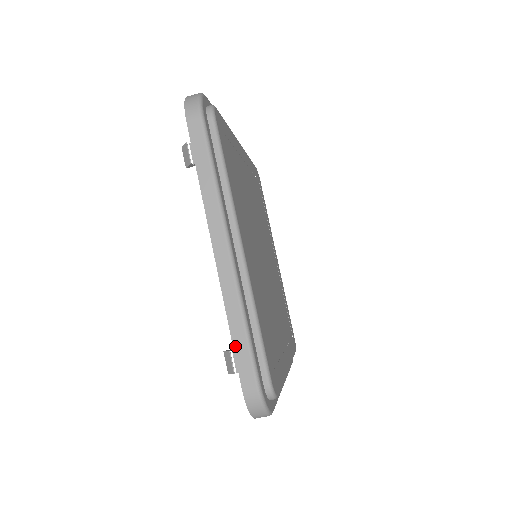
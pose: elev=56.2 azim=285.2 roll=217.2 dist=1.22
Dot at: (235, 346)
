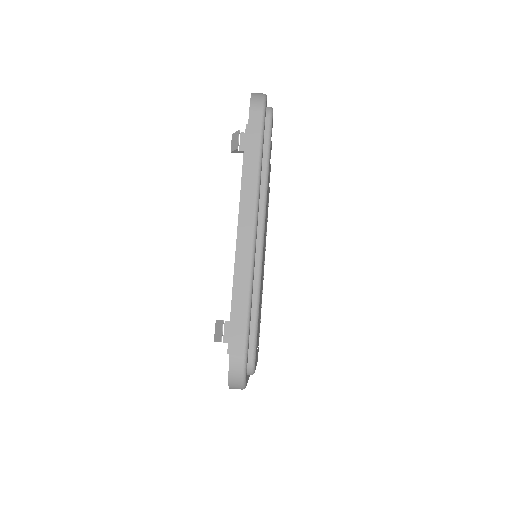
Dot at: (235, 313)
